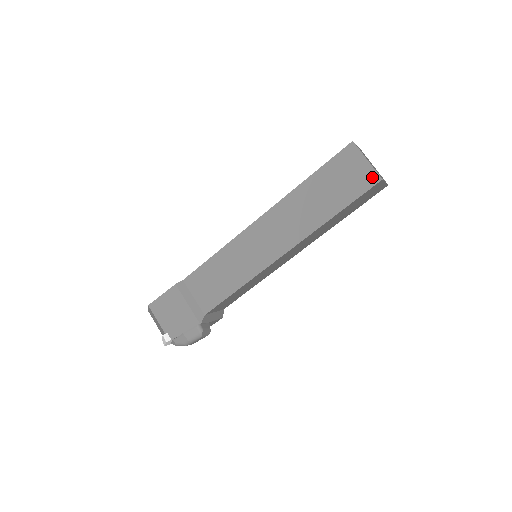
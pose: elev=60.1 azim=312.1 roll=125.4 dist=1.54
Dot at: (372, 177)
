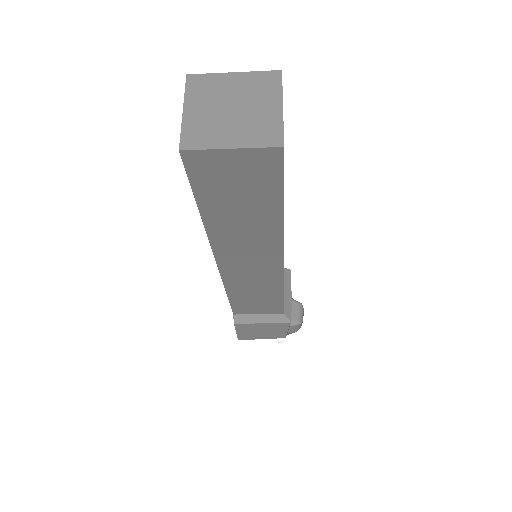
Dot at: (267, 157)
